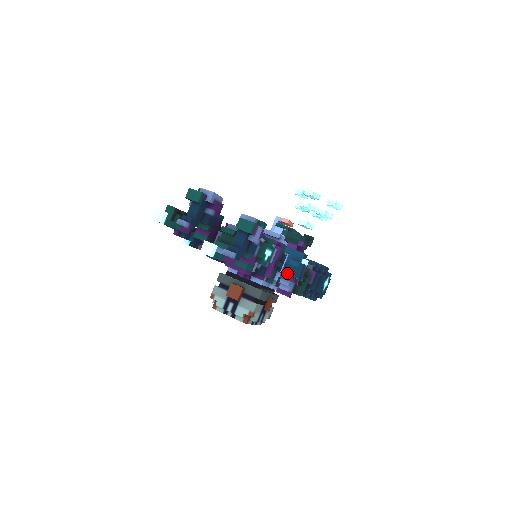
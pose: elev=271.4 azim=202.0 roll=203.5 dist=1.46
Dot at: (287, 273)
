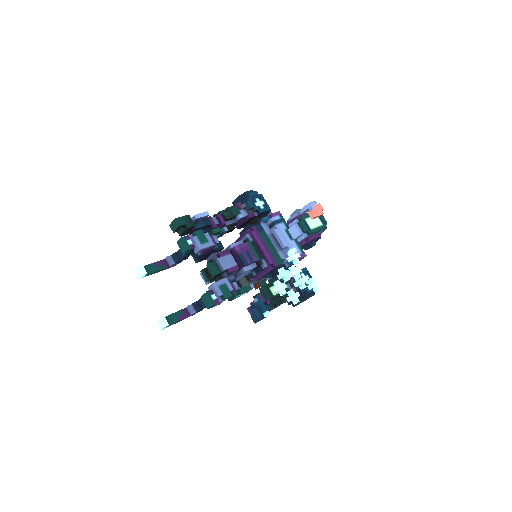
Dot at: occluded
